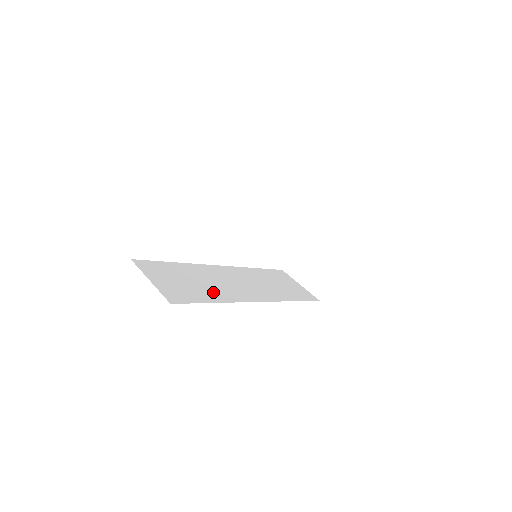
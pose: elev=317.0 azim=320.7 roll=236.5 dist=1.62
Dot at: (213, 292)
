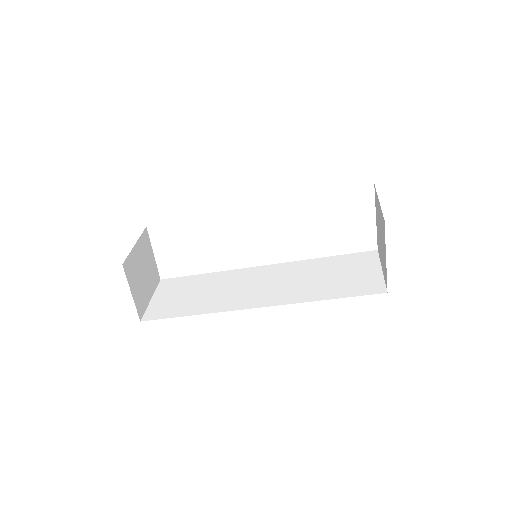
Dot at: (205, 303)
